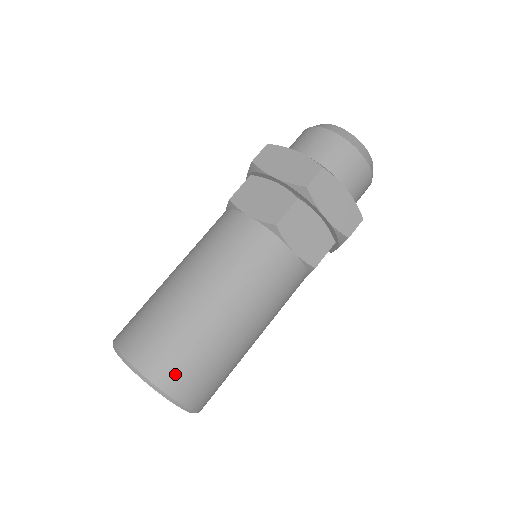
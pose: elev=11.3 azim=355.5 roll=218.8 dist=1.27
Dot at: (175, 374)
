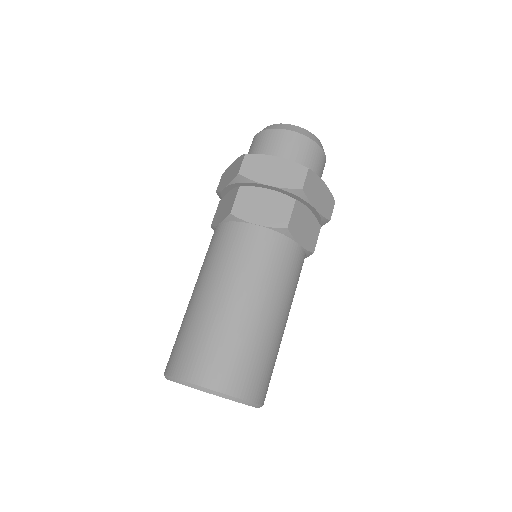
Dot at: (251, 382)
